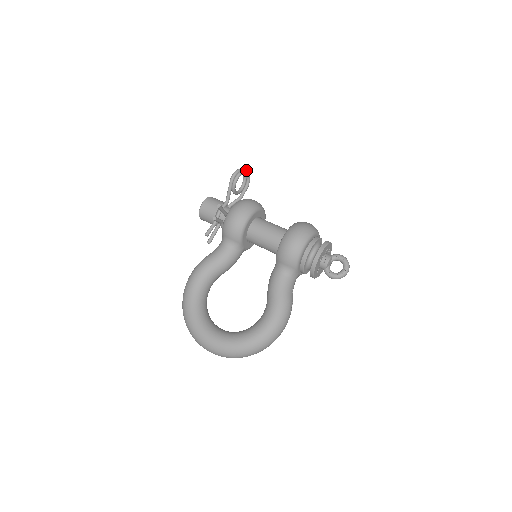
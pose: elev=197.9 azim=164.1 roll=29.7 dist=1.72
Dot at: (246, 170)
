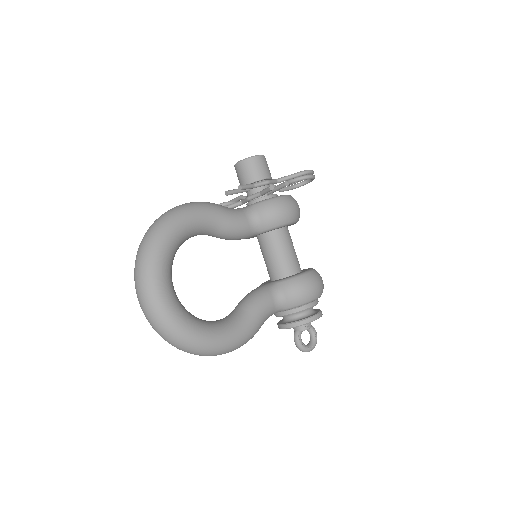
Dot at: occluded
